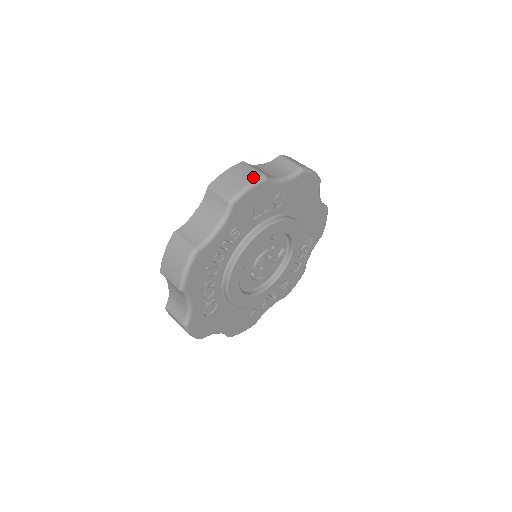
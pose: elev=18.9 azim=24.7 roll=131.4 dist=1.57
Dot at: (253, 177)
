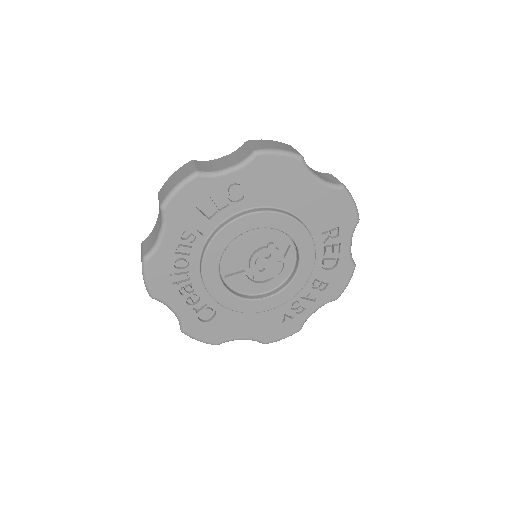
Dot at: (184, 176)
